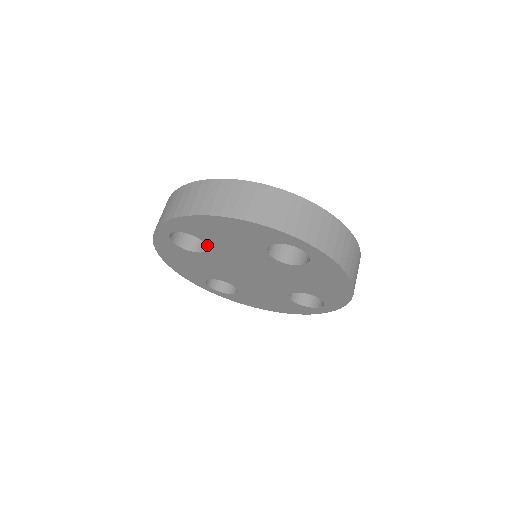
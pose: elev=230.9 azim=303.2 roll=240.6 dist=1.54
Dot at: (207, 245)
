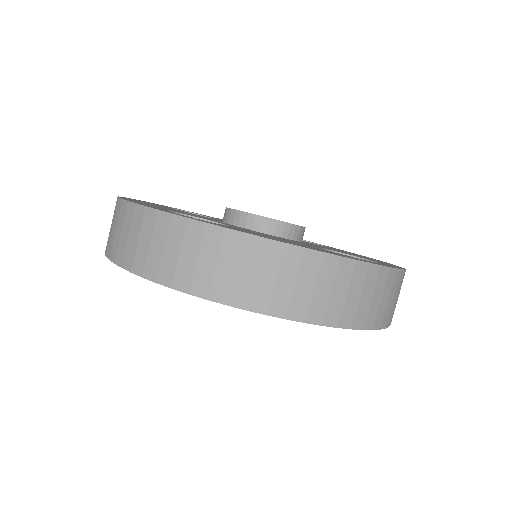
Dot at: occluded
